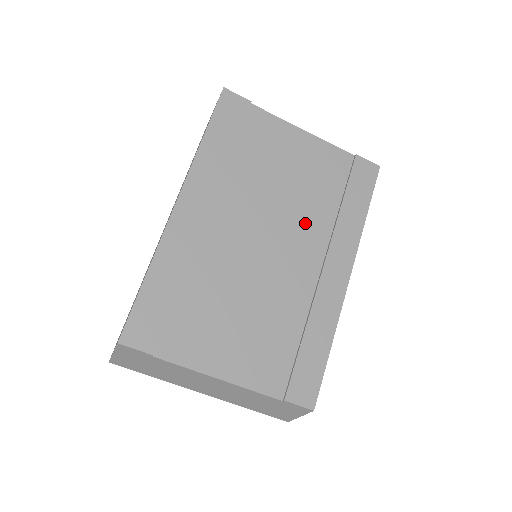
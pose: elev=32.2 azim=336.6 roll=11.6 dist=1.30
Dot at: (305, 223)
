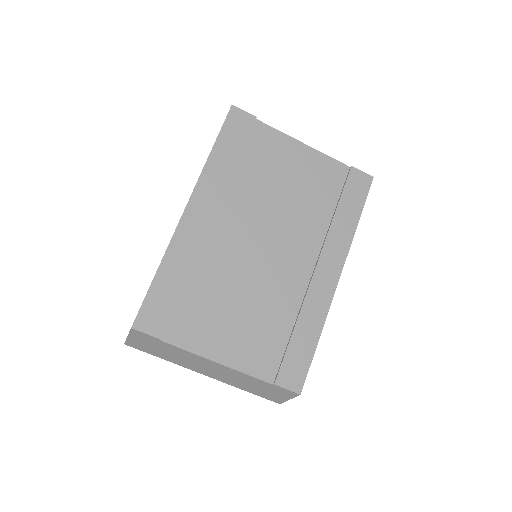
Dot at: (301, 228)
